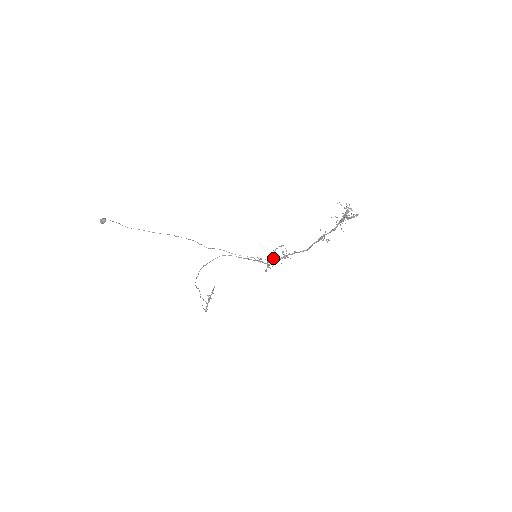
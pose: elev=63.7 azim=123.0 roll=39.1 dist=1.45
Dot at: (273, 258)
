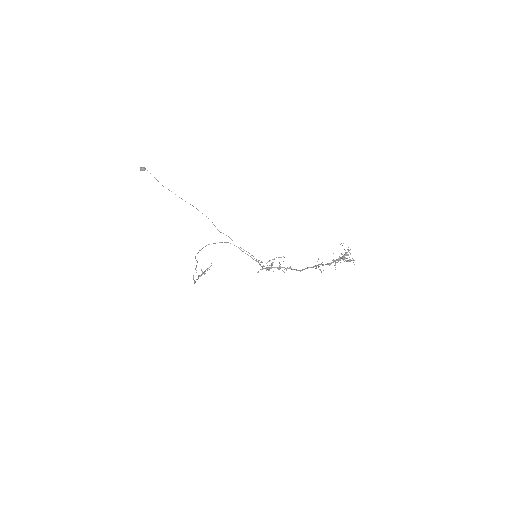
Dot at: occluded
